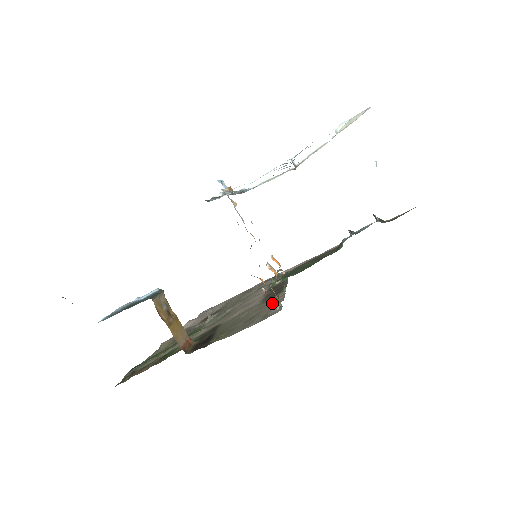
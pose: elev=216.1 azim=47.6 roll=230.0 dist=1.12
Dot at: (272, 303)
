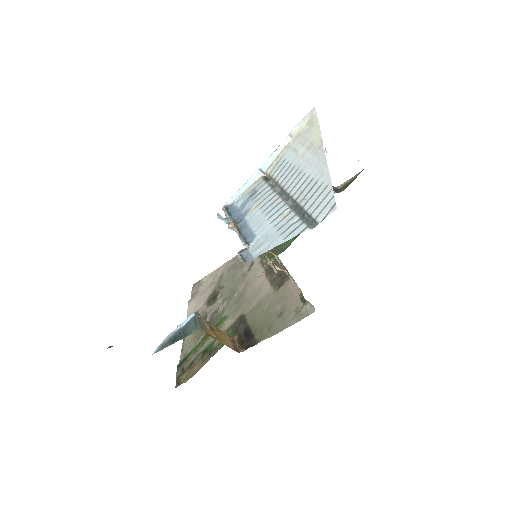
Dot at: (291, 295)
